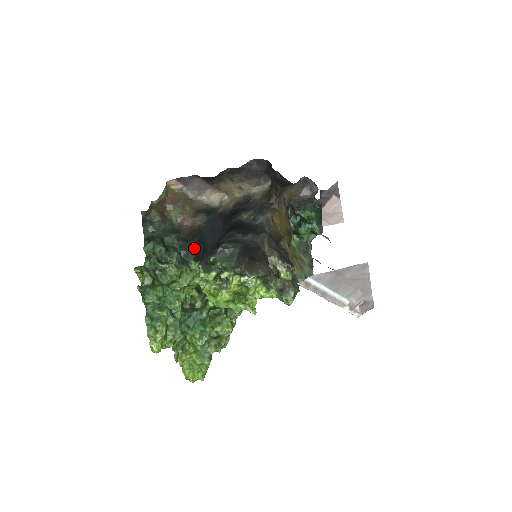
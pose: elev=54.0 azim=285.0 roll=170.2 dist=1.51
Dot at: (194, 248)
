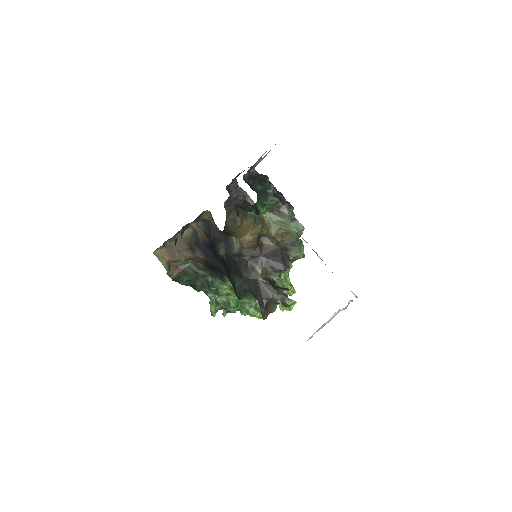
Dot at: (218, 272)
